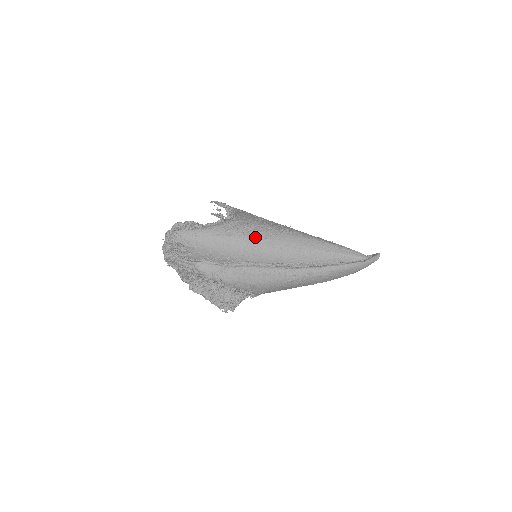
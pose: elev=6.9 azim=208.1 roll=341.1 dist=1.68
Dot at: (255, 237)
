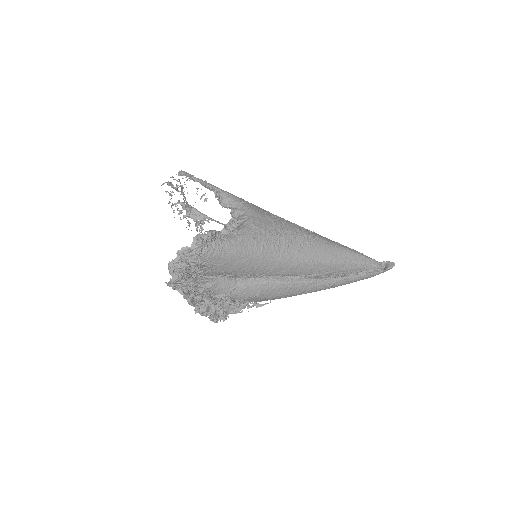
Dot at: (287, 249)
